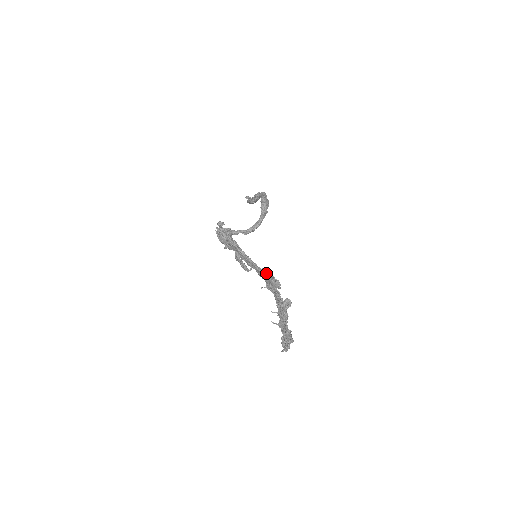
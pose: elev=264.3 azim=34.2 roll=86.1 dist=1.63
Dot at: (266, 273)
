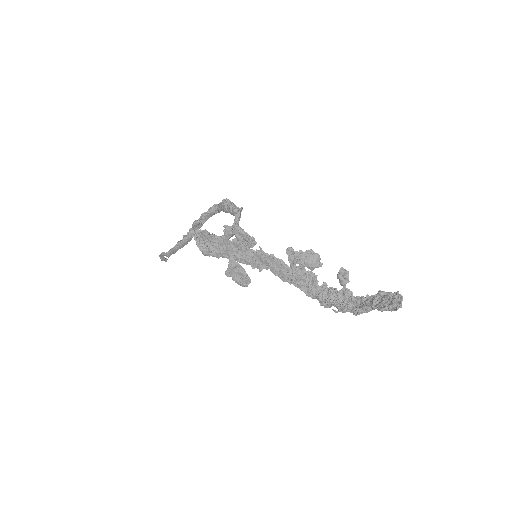
Dot at: (296, 252)
